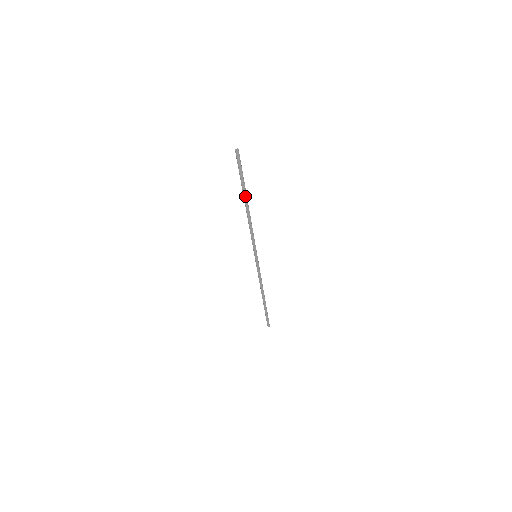
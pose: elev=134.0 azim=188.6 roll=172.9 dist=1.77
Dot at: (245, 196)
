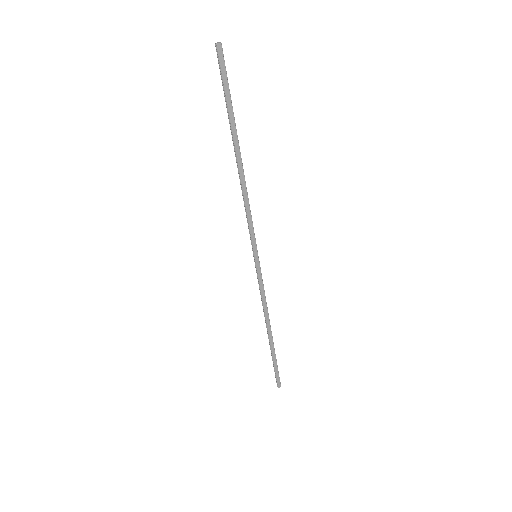
Dot at: (235, 138)
